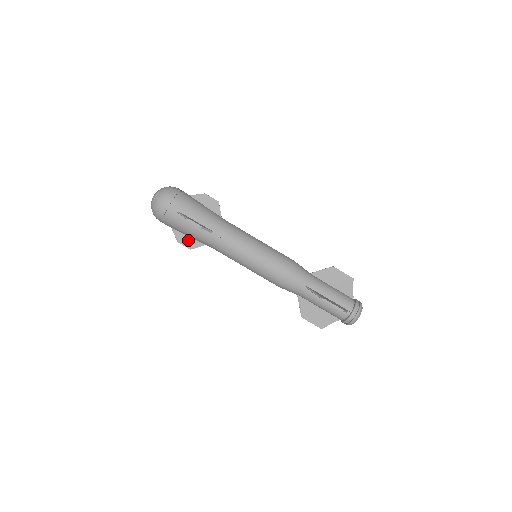
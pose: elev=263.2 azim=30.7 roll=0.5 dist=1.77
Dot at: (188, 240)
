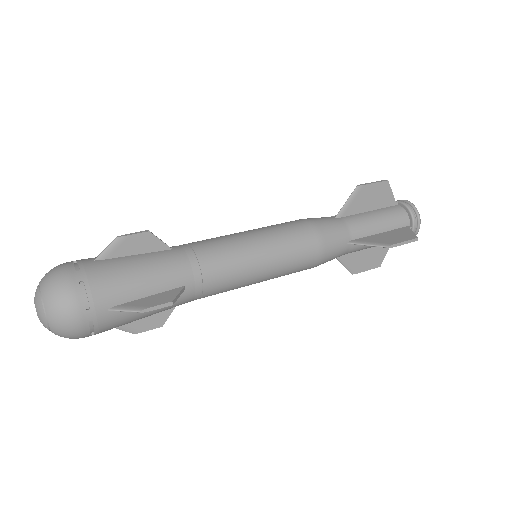
Dot at: (148, 319)
